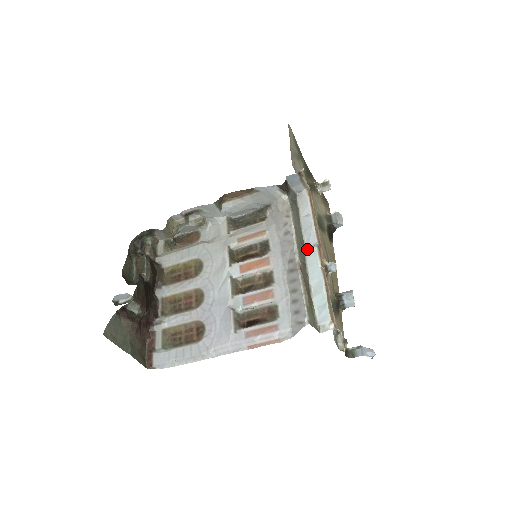
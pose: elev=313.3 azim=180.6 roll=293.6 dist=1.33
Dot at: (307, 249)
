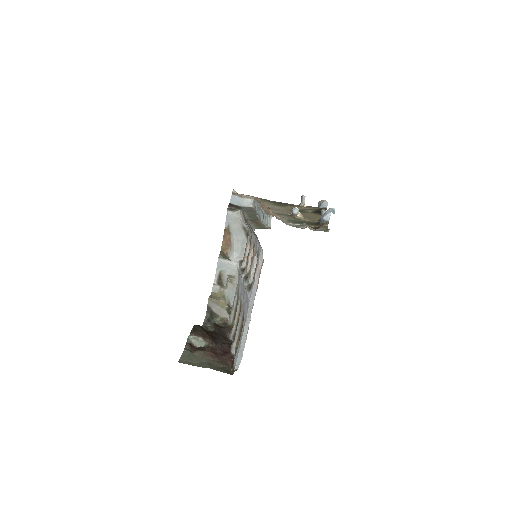
Dot at: occluded
